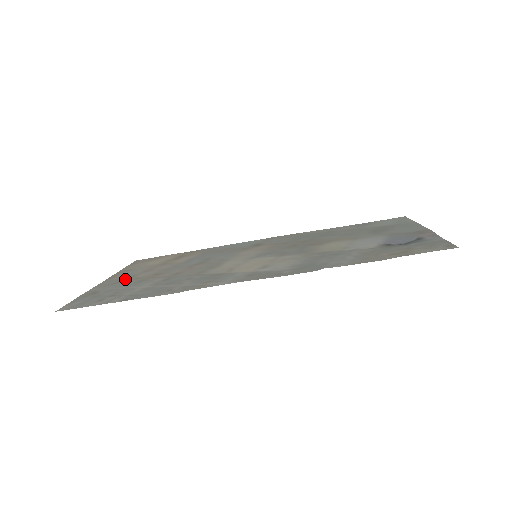
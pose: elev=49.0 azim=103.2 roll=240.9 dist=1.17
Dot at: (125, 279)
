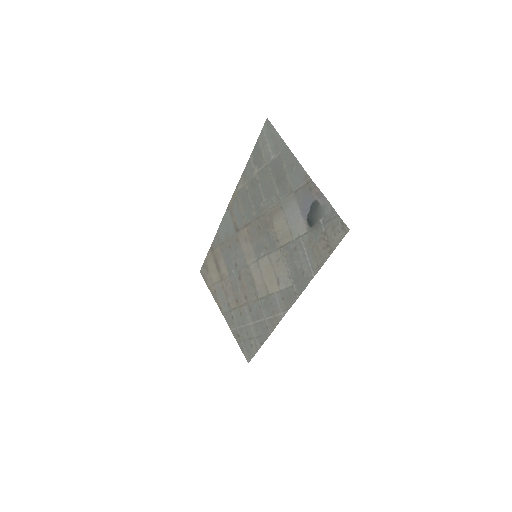
Dot at: (230, 311)
